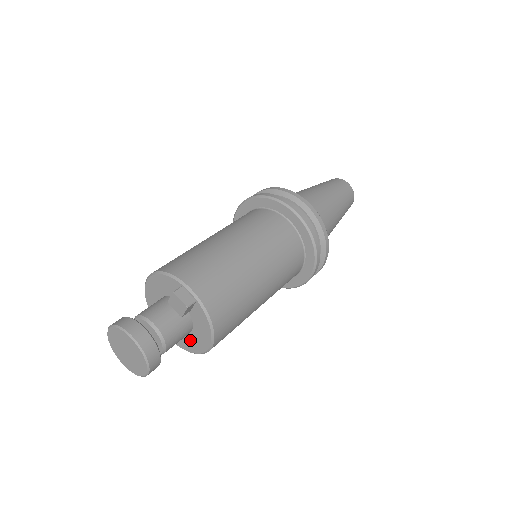
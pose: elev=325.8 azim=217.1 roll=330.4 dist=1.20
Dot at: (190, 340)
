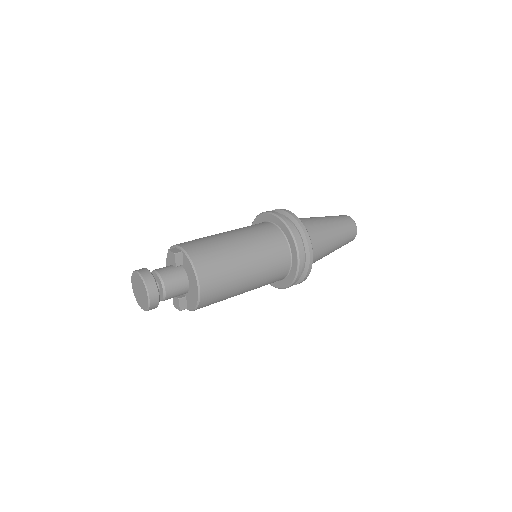
Dot at: (191, 294)
